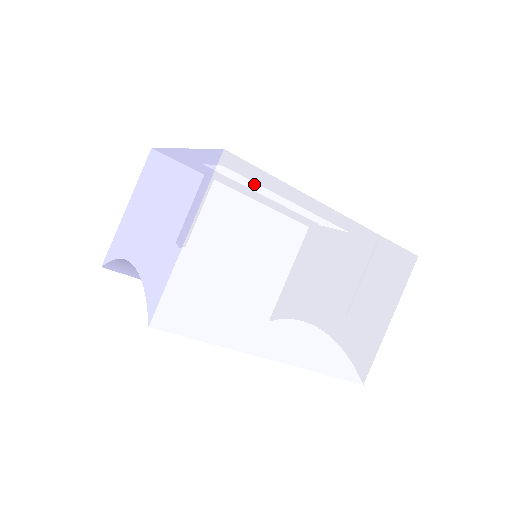
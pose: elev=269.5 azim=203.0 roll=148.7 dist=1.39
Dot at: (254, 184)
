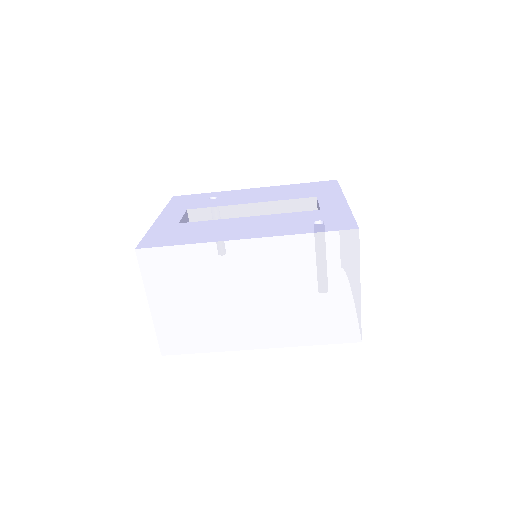
Dot at: (168, 257)
